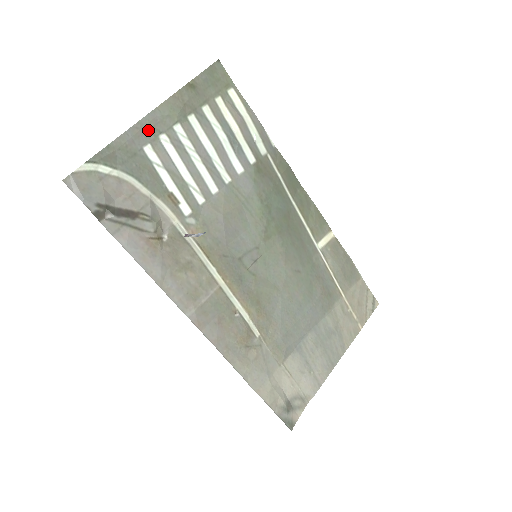
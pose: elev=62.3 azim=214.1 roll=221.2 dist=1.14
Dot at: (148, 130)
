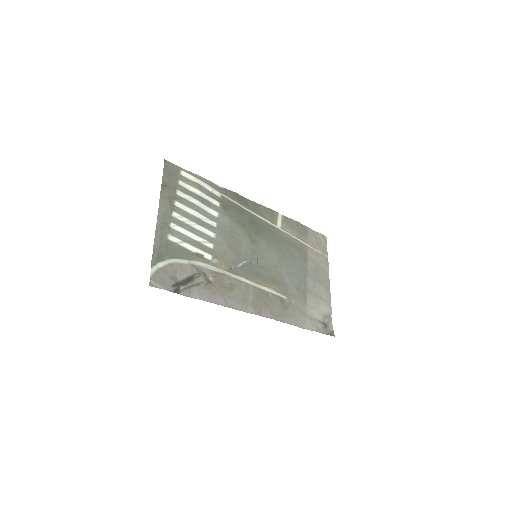
Dot at: (163, 227)
